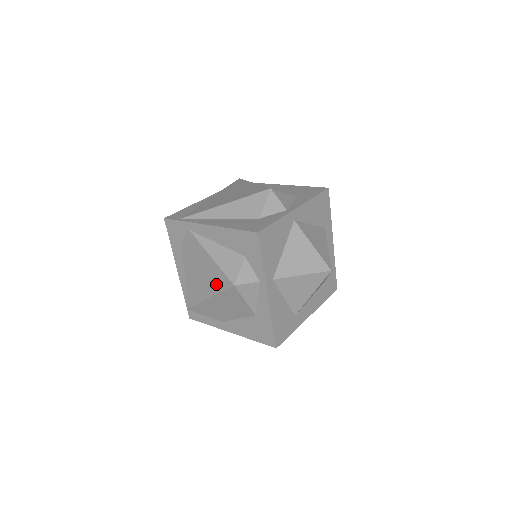
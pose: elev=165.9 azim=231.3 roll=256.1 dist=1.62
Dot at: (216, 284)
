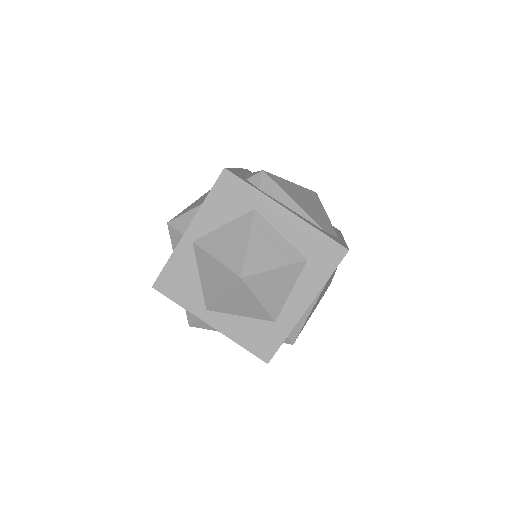
Dot at: occluded
